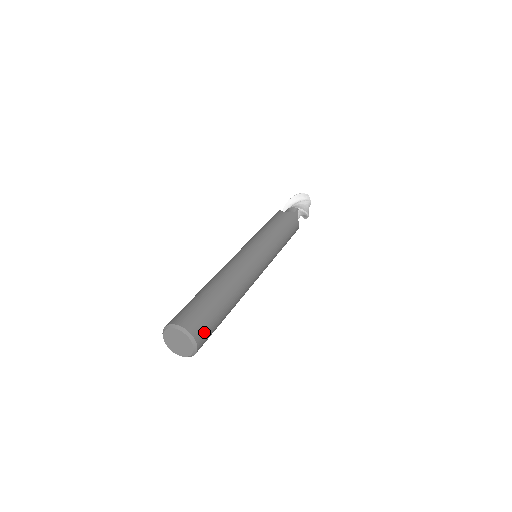
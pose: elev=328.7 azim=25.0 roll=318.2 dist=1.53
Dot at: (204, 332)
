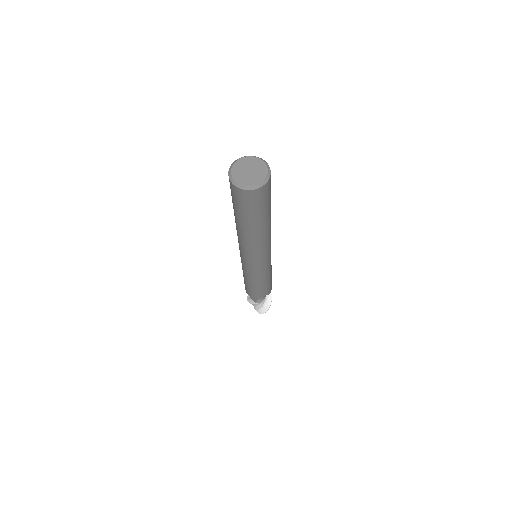
Dot at: occluded
